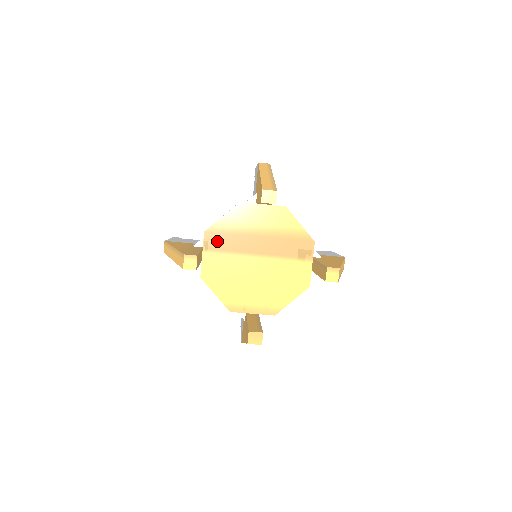
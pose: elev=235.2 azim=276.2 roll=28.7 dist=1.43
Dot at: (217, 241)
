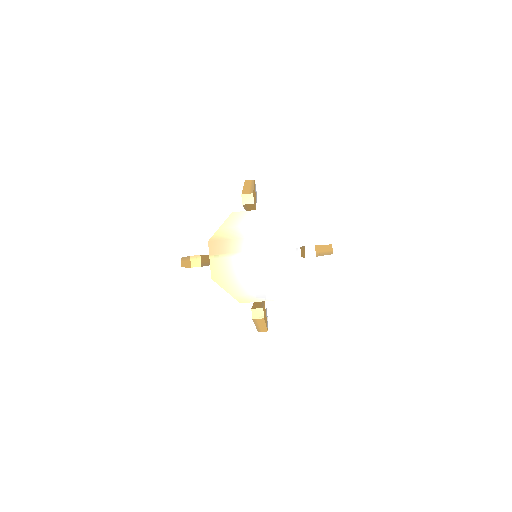
Dot at: (219, 247)
